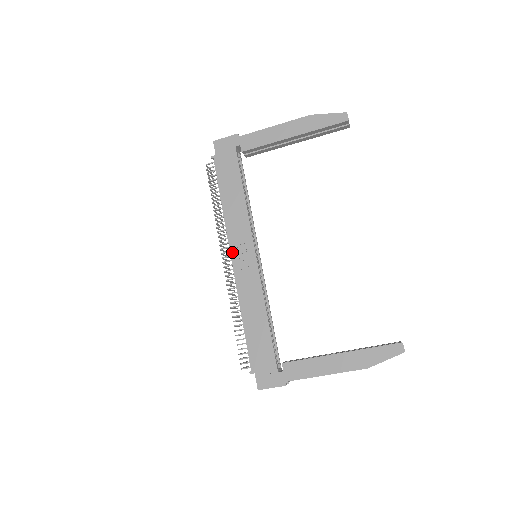
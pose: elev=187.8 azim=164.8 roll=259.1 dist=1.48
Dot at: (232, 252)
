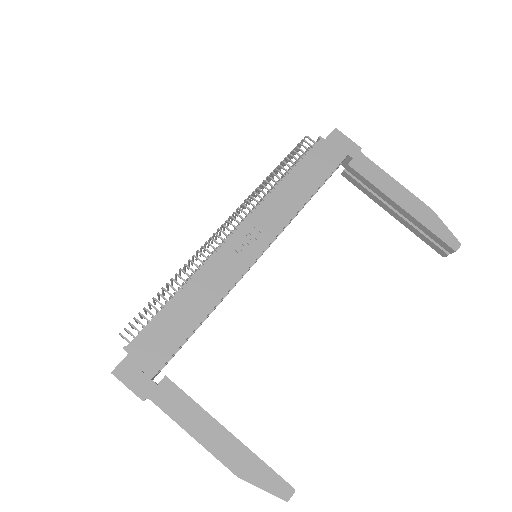
Dot at: (243, 227)
